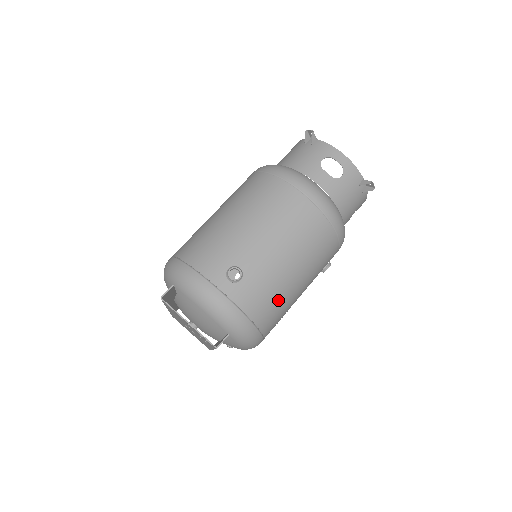
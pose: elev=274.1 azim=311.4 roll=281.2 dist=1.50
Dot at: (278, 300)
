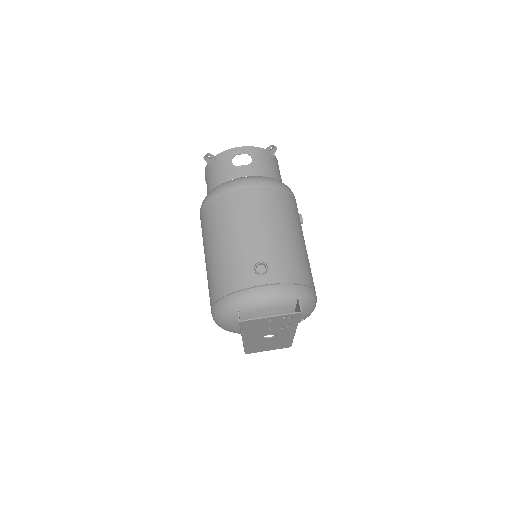
Dot at: (299, 259)
